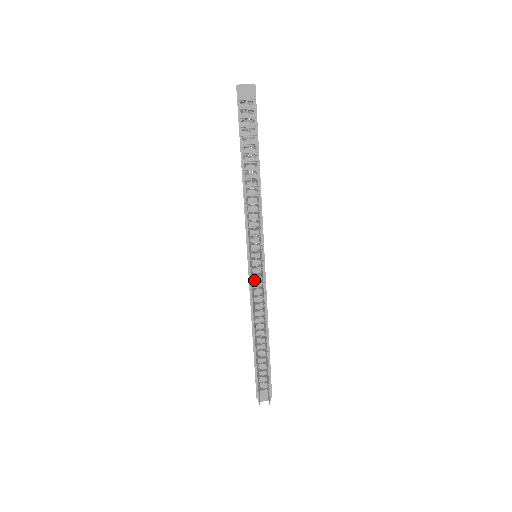
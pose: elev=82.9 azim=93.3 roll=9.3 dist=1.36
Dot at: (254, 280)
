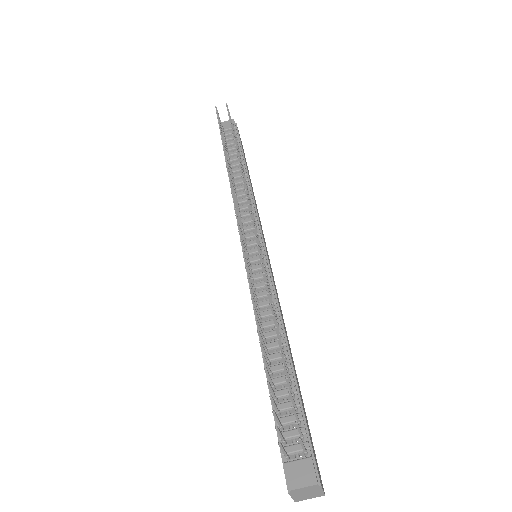
Dot at: occluded
